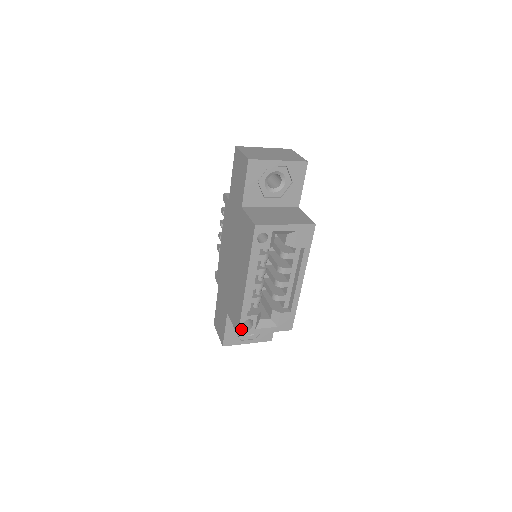
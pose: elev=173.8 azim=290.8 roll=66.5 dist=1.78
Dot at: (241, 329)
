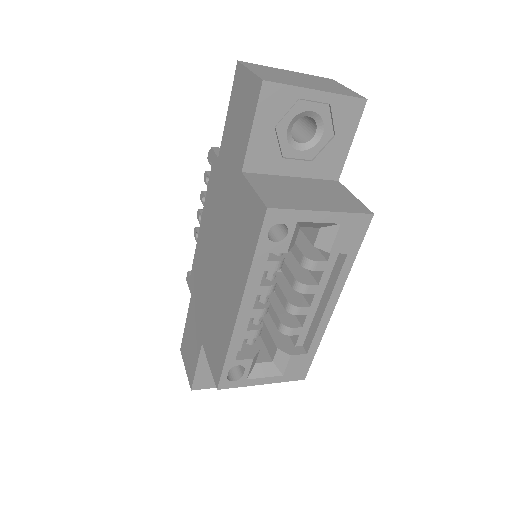
Dot at: (223, 380)
